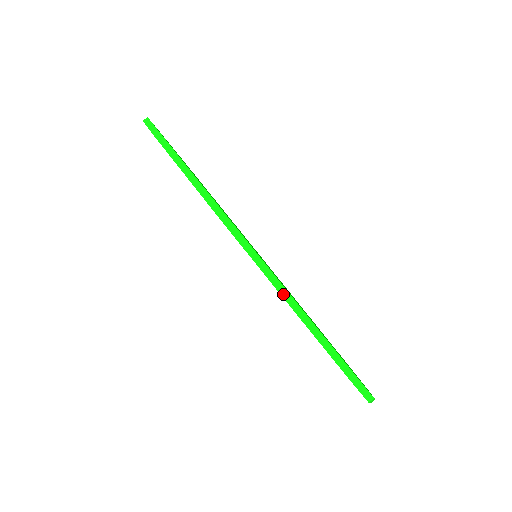
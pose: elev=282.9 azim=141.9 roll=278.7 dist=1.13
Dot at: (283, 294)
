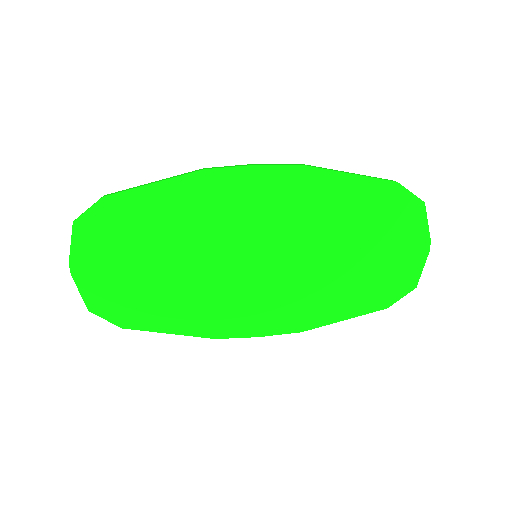
Dot at: (310, 166)
